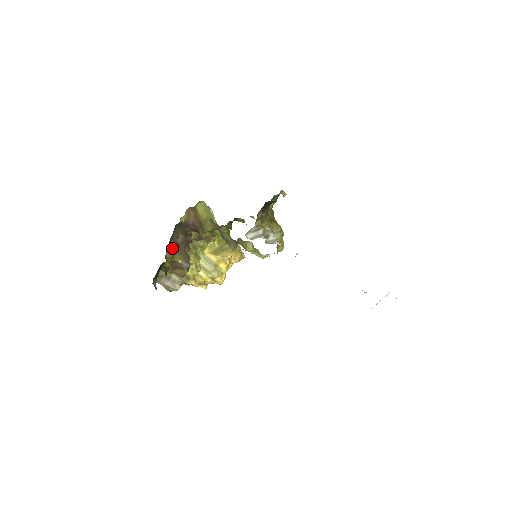
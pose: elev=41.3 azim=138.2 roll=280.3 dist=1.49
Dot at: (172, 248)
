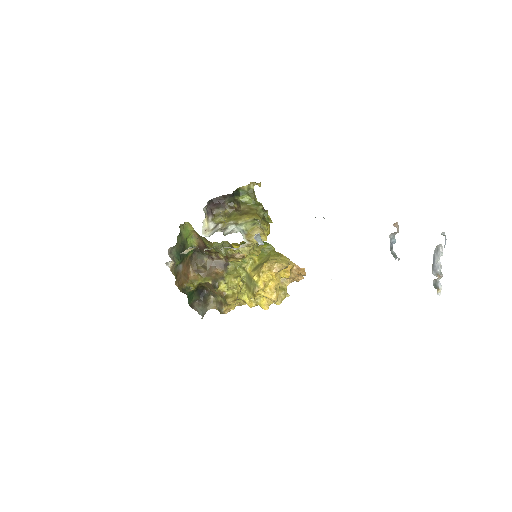
Dot at: (199, 272)
